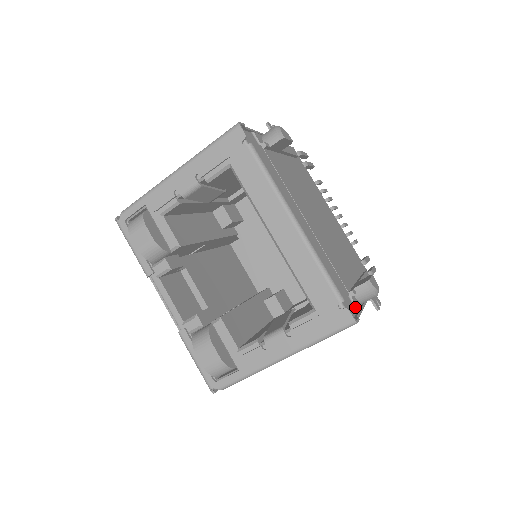
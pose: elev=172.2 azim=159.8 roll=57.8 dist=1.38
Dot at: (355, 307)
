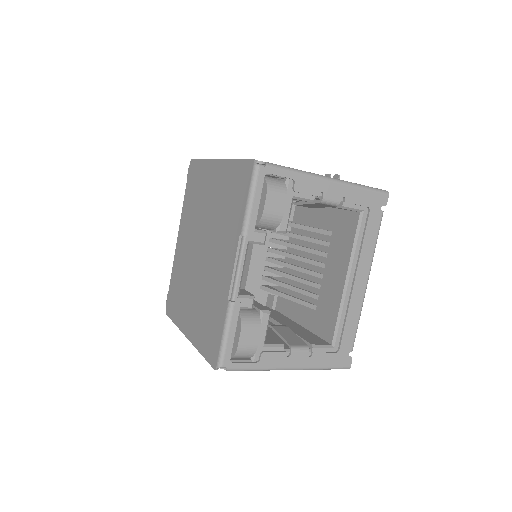
Dot at: occluded
